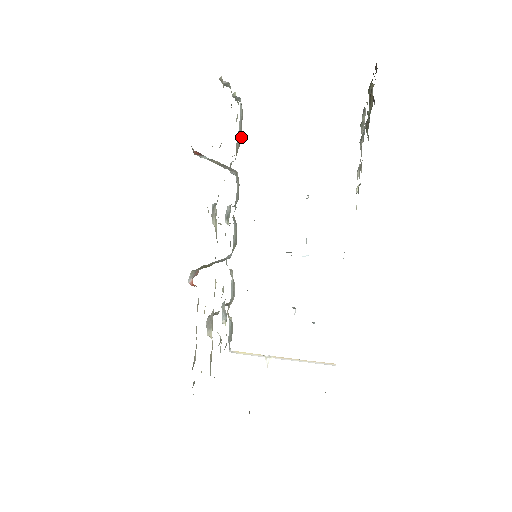
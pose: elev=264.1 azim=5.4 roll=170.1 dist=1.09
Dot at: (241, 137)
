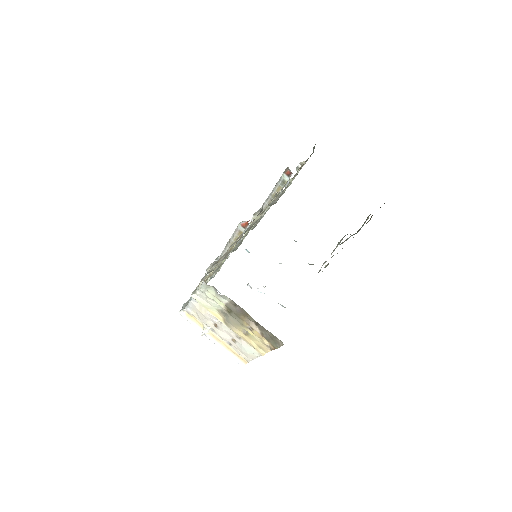
Dot at: (275, 202)
